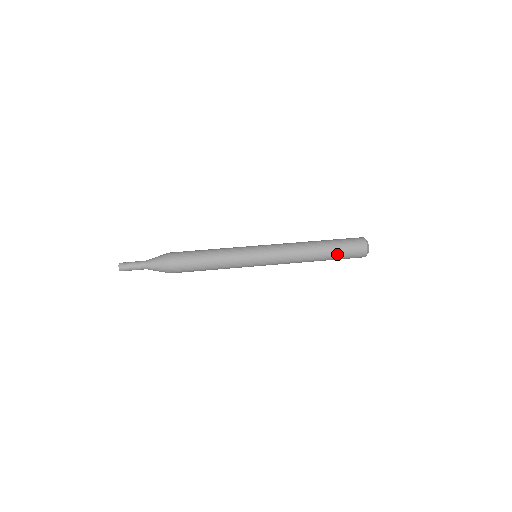
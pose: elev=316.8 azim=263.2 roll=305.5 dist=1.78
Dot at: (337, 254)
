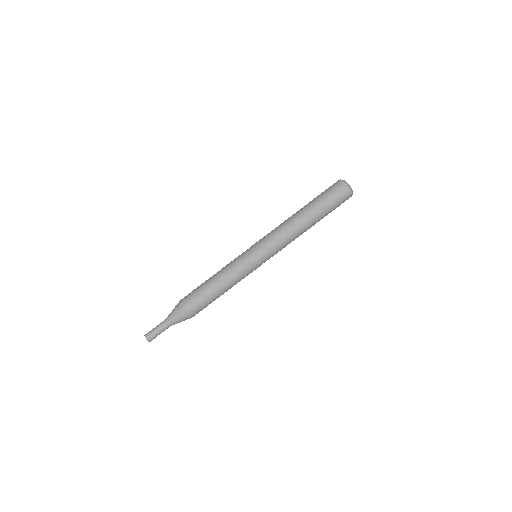
Dot at: (327, 213)
